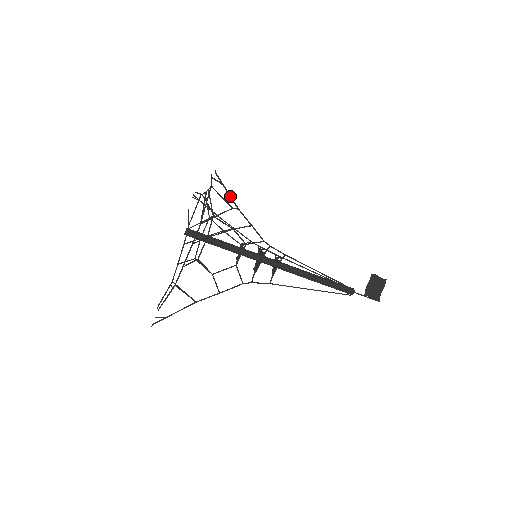
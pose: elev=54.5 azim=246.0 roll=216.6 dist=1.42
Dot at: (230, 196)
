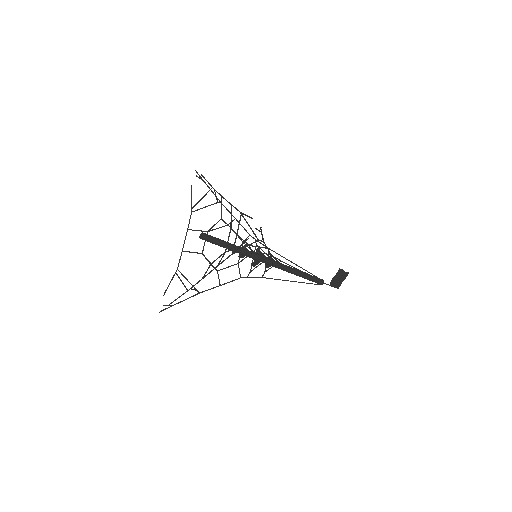
Dot at: (262, 237)
